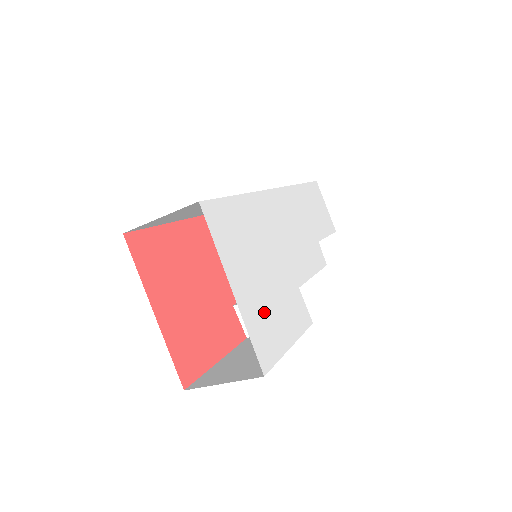
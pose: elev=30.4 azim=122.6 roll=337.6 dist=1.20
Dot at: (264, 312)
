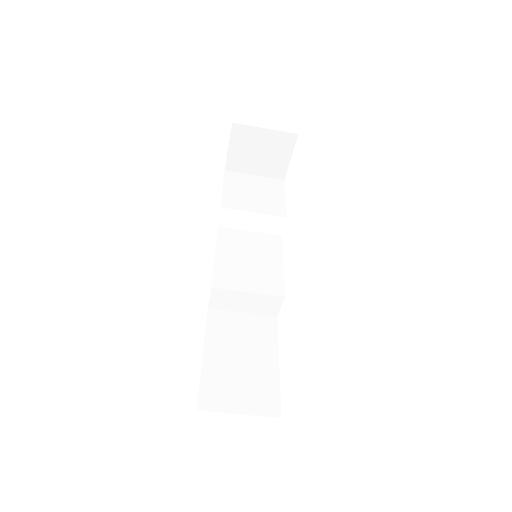
Dot at: occluded
